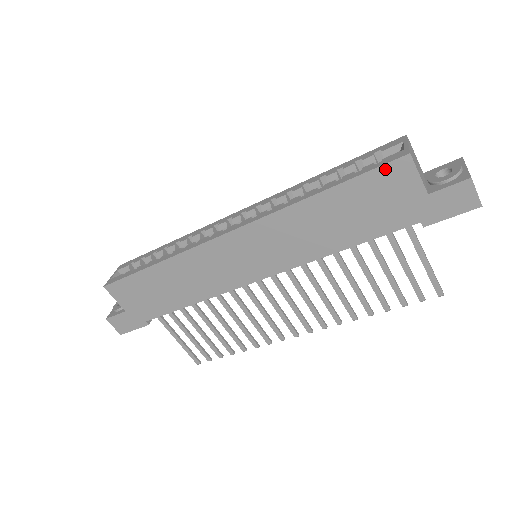
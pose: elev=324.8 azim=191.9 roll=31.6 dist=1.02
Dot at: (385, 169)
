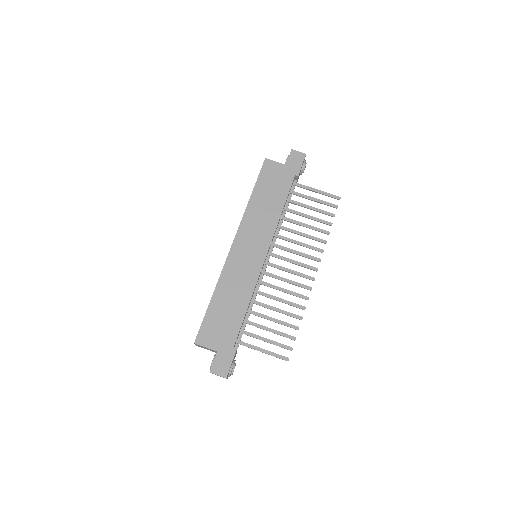
Dot at: (263, 169)
